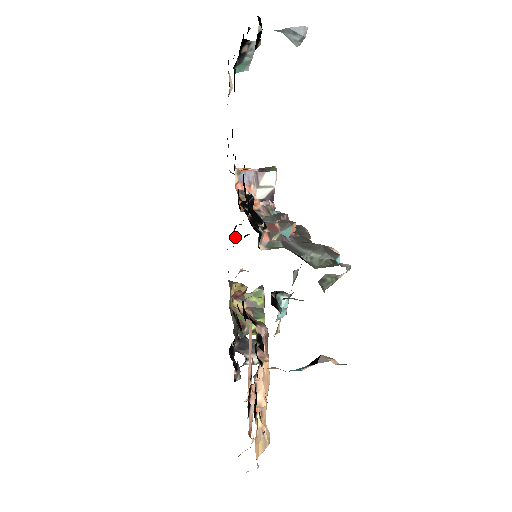
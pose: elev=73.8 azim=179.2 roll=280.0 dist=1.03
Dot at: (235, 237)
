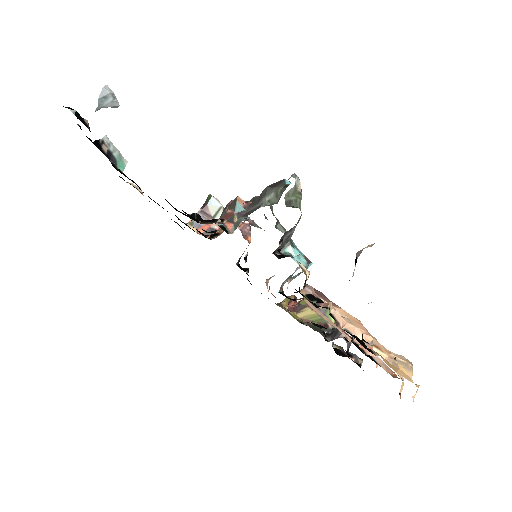
Dot at: (243, 270)
